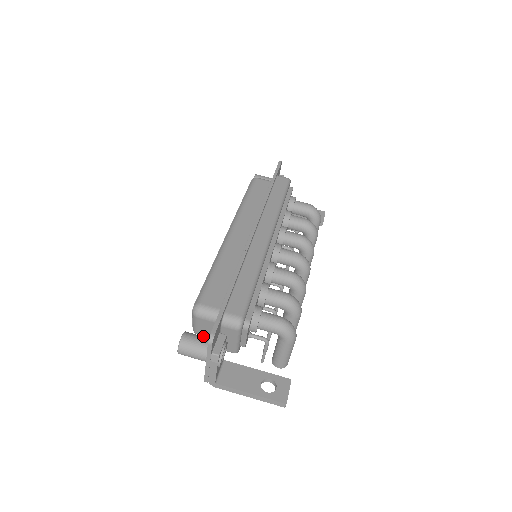
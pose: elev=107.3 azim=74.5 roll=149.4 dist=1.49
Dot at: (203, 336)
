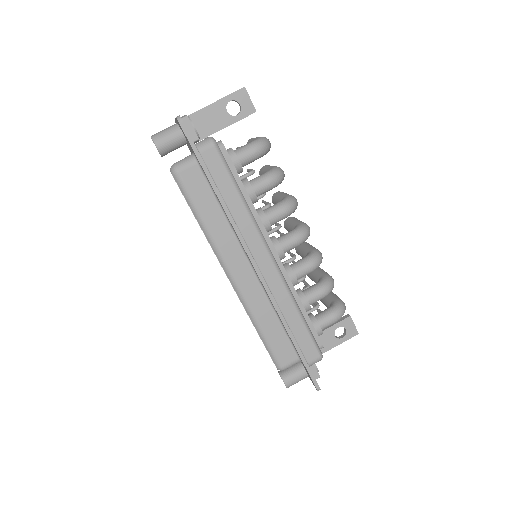
Dot at: occluded
